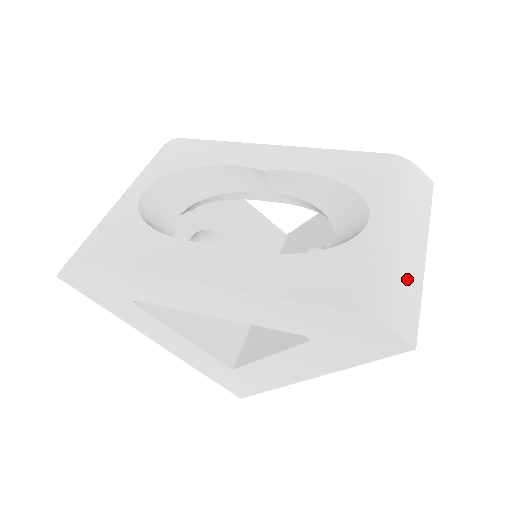
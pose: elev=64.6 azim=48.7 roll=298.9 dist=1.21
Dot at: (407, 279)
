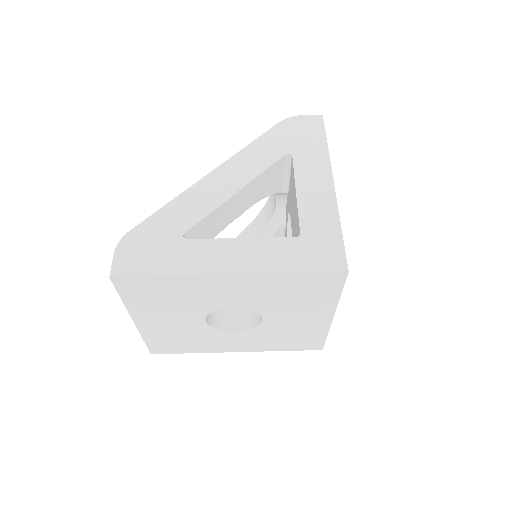
Dot at: occluded
